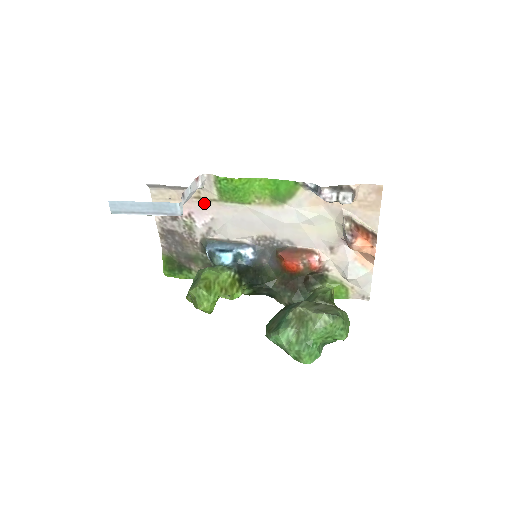
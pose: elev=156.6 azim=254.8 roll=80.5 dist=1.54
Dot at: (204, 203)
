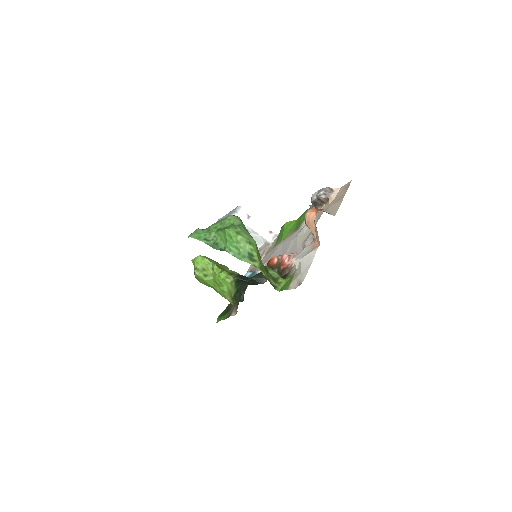
Dot at: (267, 254)
